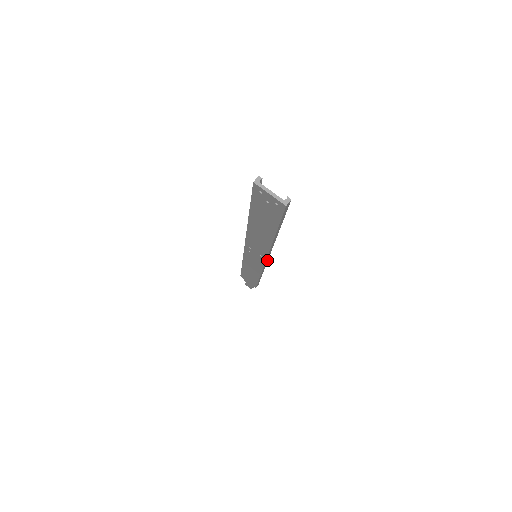
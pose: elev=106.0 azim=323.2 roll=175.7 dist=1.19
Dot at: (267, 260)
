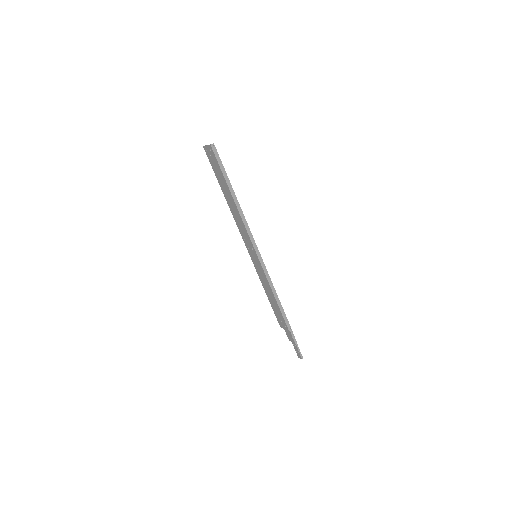
Dot at: (258, 250)
